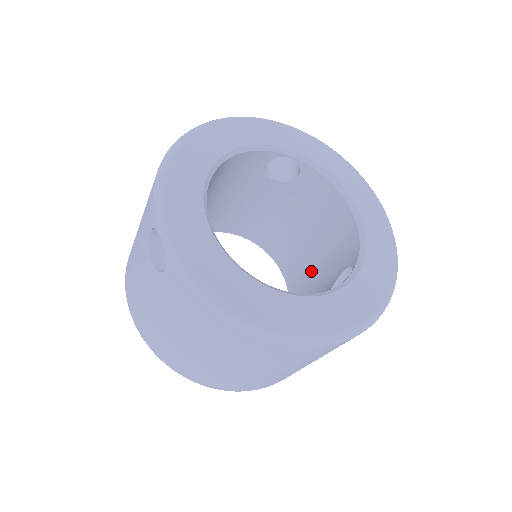
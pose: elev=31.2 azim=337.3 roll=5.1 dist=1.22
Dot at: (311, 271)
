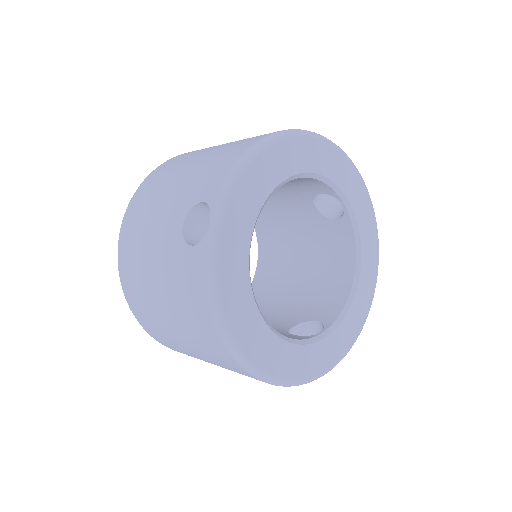
Dot at: (284, 289)
